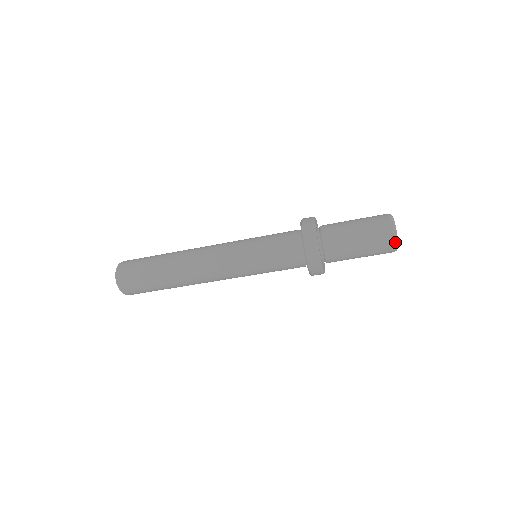
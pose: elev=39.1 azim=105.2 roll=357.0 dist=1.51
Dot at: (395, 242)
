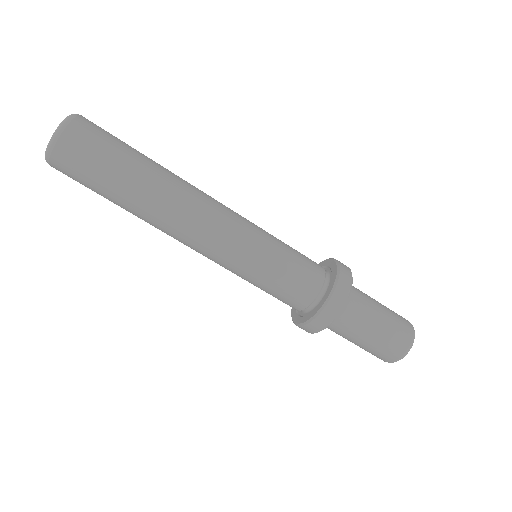
Dot at: (401, 358)
